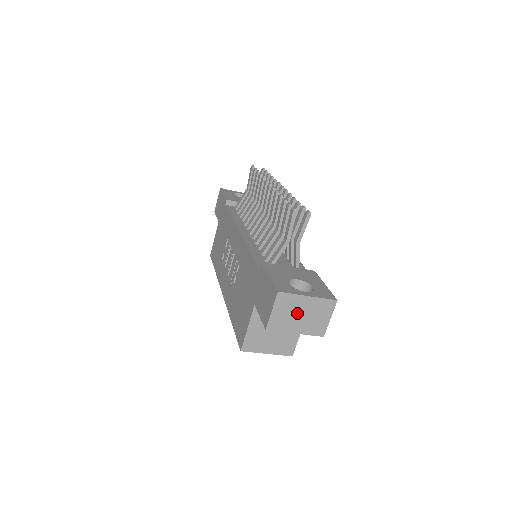
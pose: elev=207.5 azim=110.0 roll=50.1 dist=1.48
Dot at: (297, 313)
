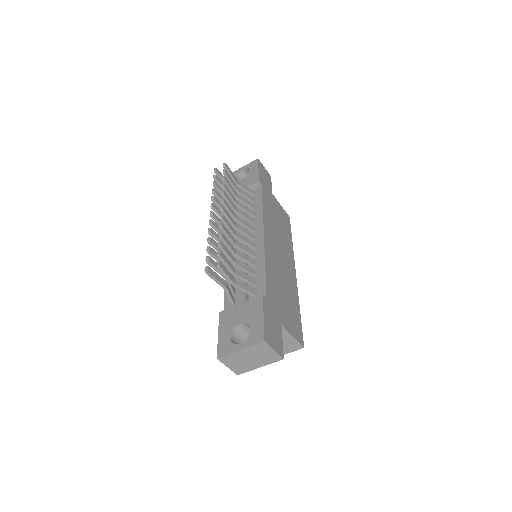
Dot at: (246, 360)
